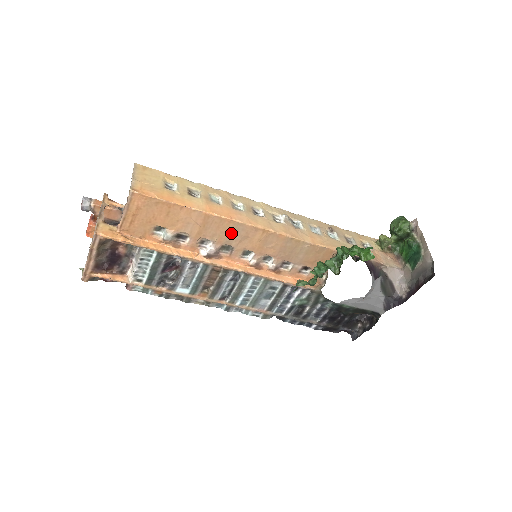
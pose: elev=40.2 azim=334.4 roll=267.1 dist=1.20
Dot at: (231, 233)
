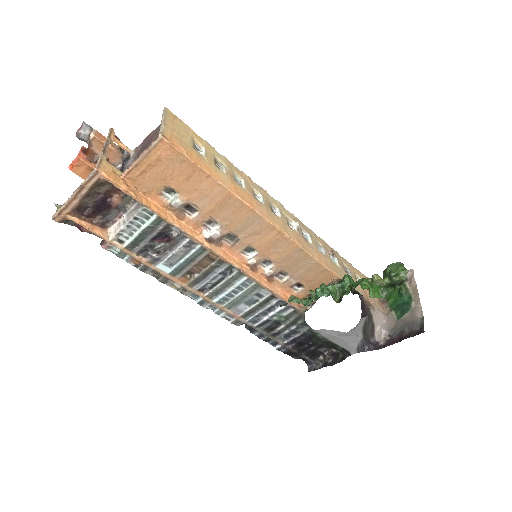
Dot at: (245, 223)
